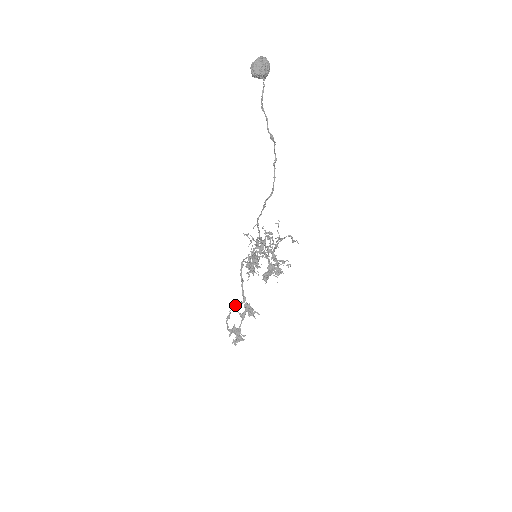
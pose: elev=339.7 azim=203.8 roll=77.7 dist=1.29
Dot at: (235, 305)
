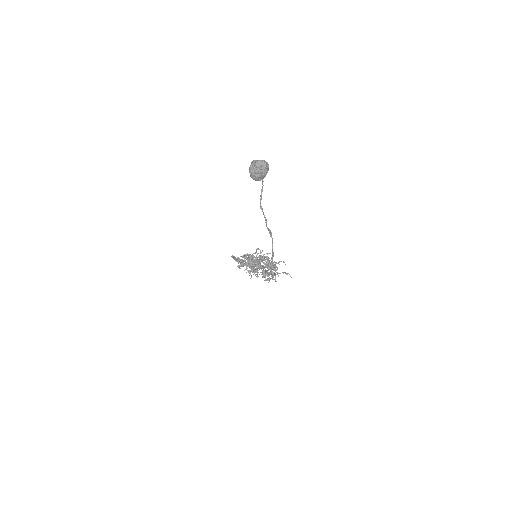
Dot at: occluded
